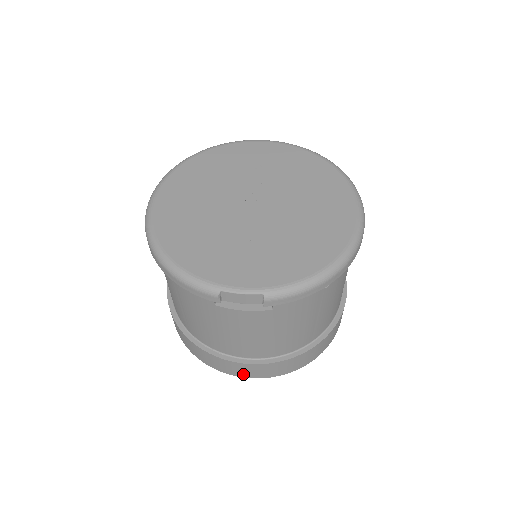
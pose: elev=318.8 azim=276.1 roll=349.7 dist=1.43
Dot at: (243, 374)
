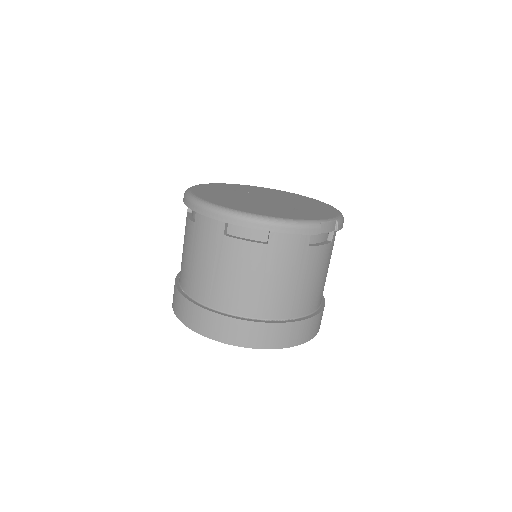
Dot at: (305, 337)
